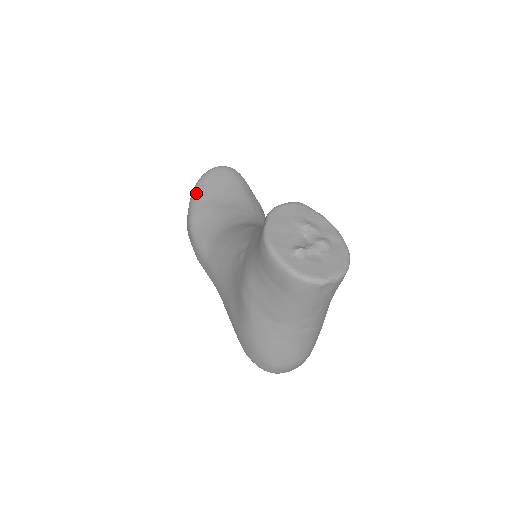
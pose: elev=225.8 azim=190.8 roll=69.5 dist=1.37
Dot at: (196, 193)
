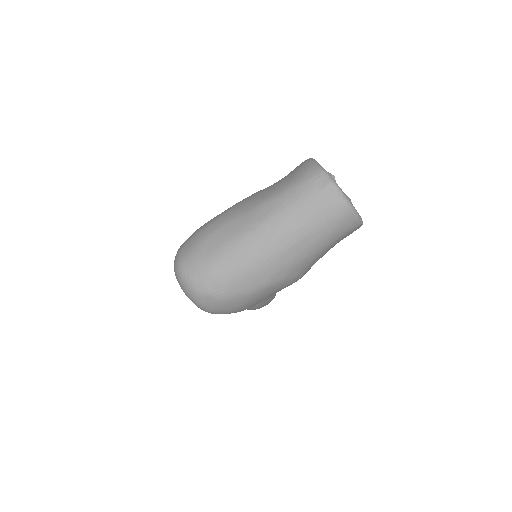
Dot at: occluded
